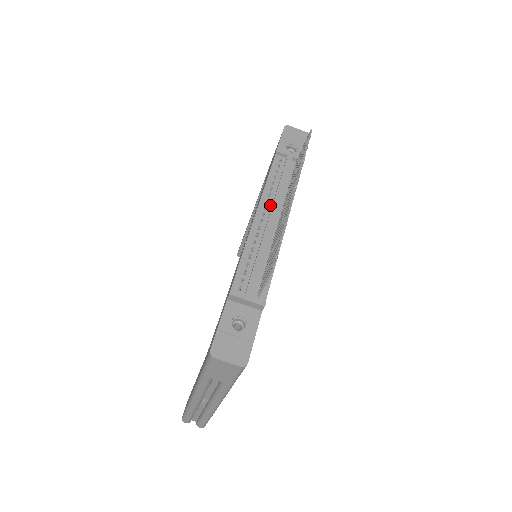
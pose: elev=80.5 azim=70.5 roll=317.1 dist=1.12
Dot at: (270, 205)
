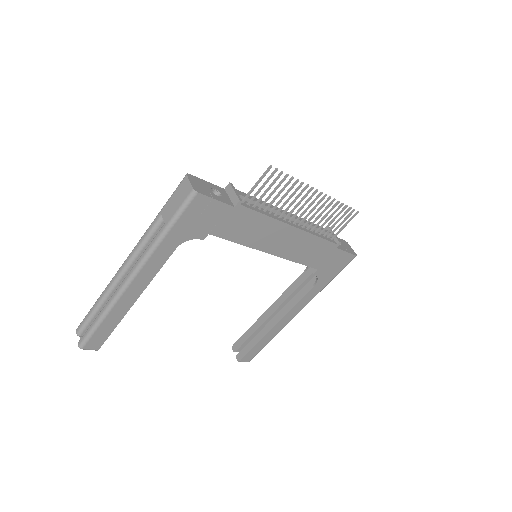
Dot at: occluded
